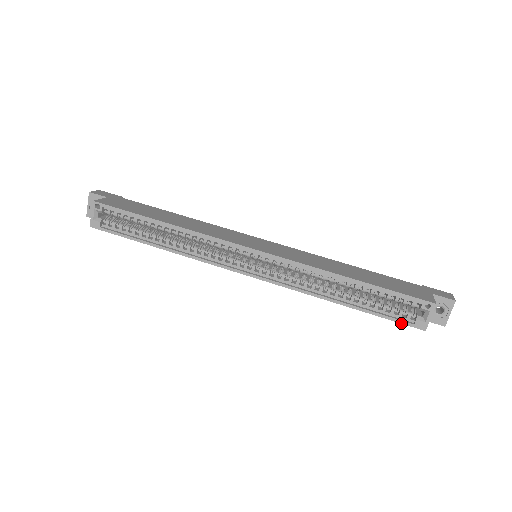
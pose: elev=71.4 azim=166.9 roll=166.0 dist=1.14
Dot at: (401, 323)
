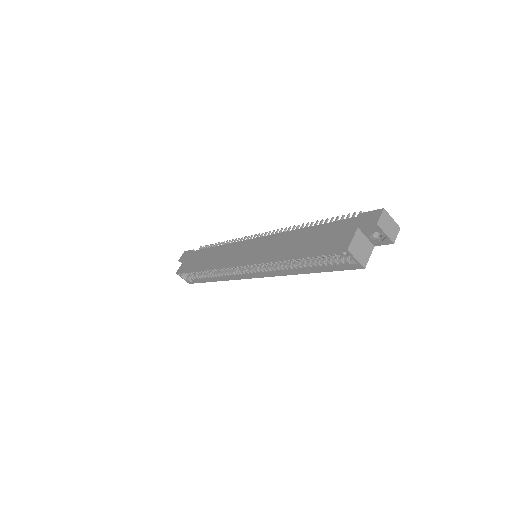
Dot at: occluded
